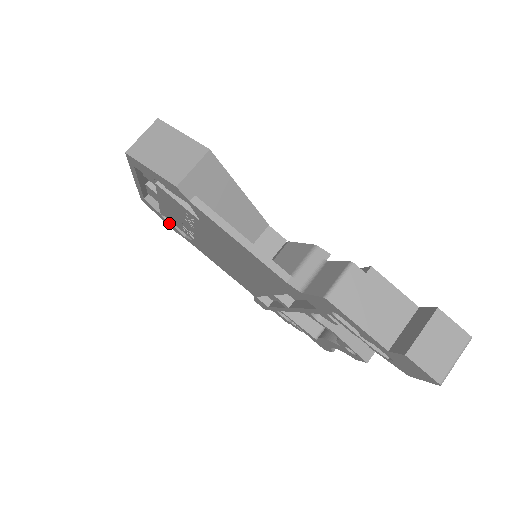
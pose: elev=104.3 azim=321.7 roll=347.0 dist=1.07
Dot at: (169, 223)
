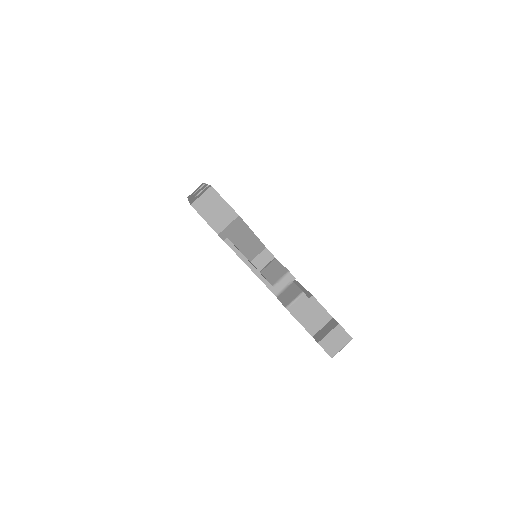
Dot at: occluded
